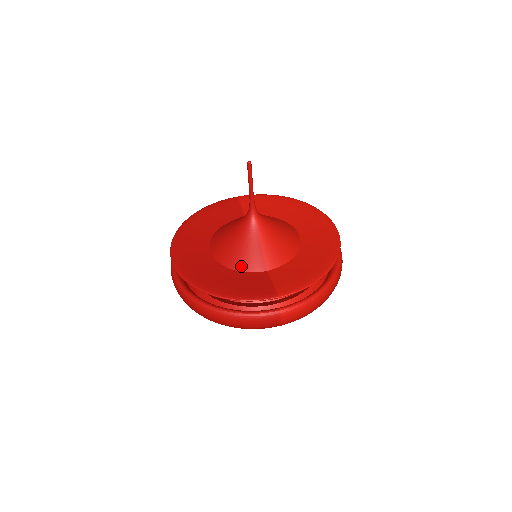
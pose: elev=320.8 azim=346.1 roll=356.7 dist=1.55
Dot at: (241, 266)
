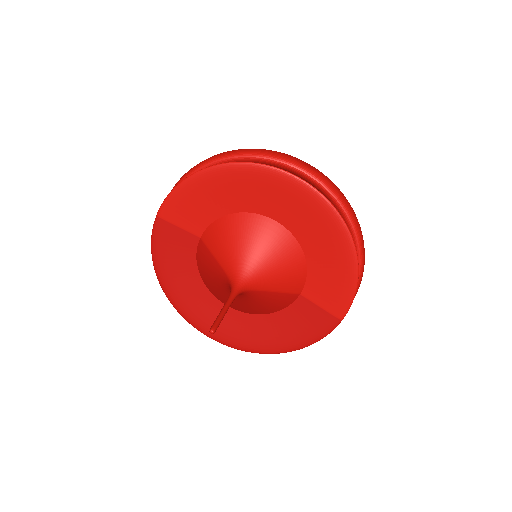
Dot at: (276, 309)
